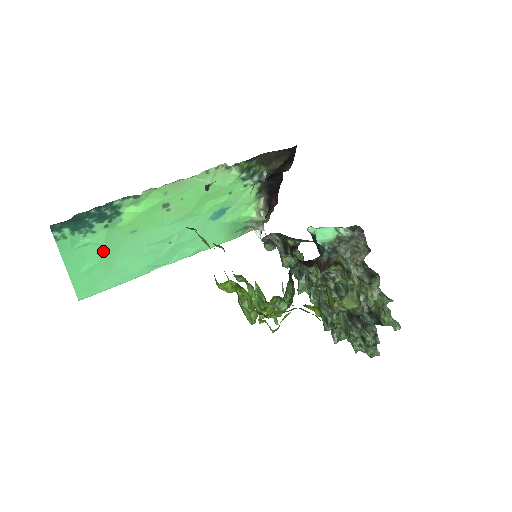
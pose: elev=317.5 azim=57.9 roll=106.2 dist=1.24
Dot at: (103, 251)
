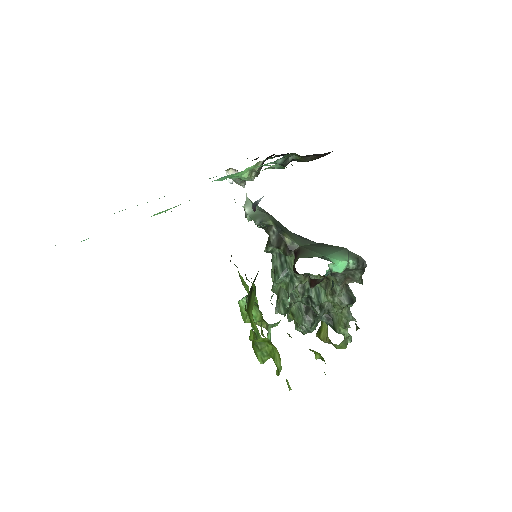
Dot at: occluded
